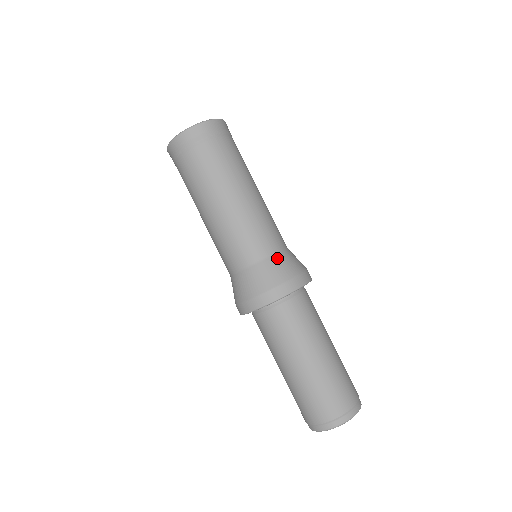
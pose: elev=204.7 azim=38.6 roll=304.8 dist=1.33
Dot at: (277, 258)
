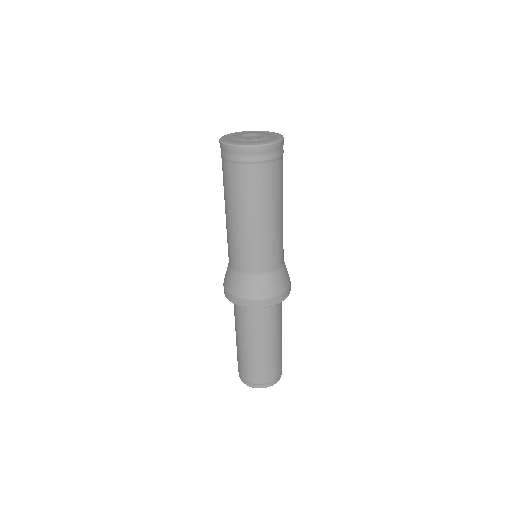
Dot at: (283, 269)
